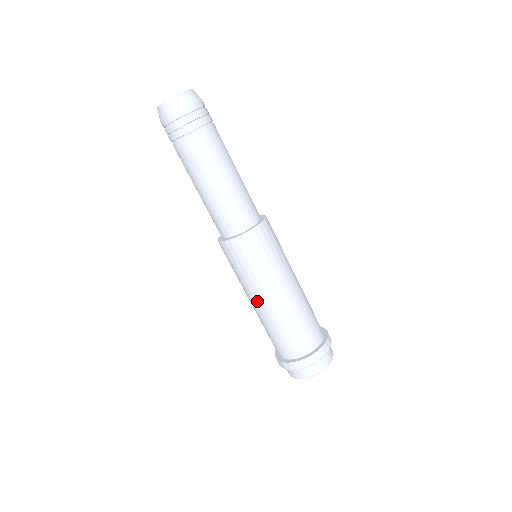
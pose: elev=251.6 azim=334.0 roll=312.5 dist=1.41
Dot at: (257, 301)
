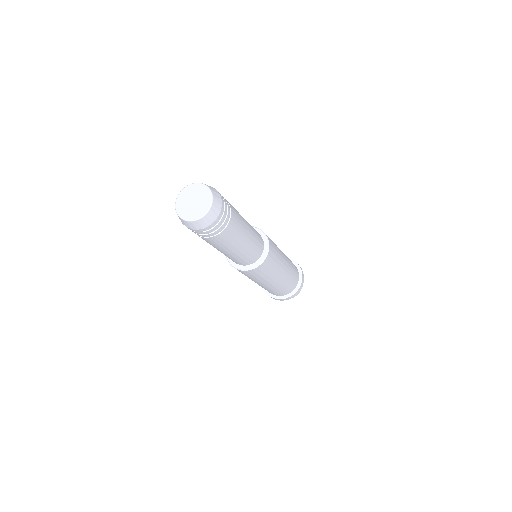
Dot at: occluded
